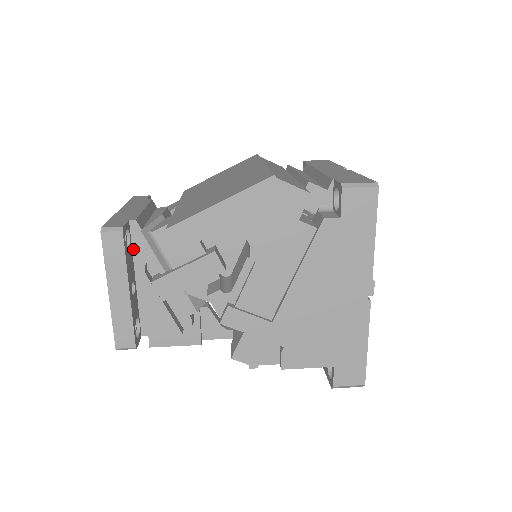
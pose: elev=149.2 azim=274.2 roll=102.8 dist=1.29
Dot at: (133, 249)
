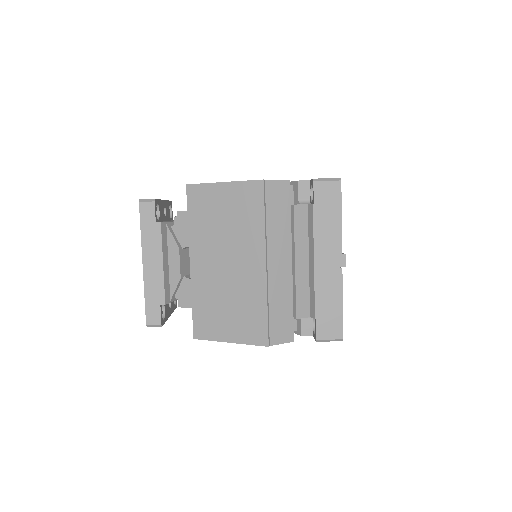
Dot at: occluded
